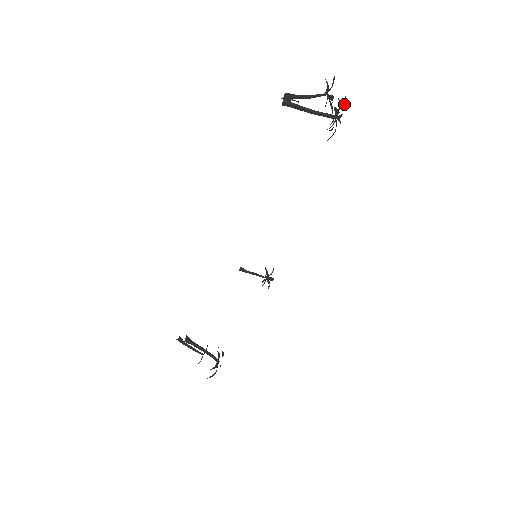
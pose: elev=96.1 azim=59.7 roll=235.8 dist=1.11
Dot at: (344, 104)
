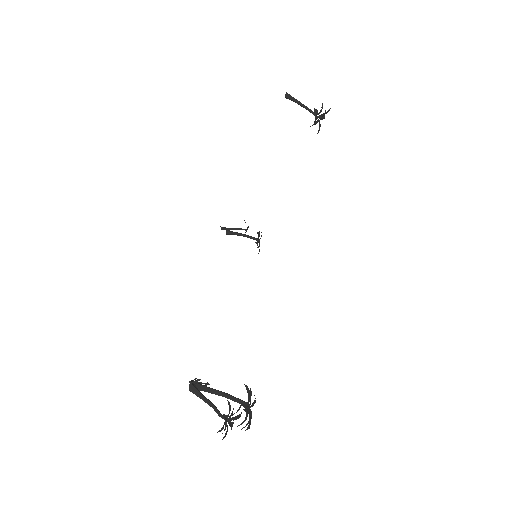
Dot at: (249, 422)
